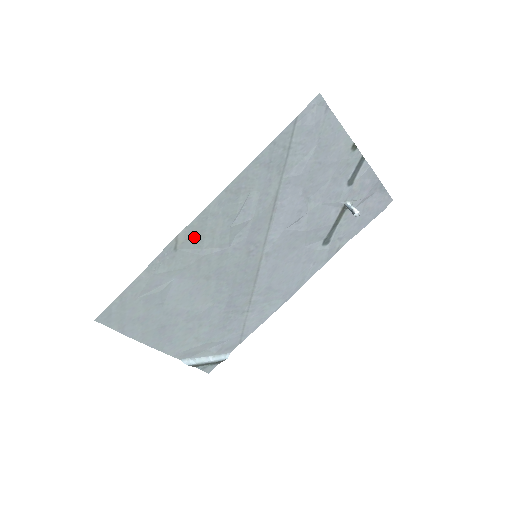
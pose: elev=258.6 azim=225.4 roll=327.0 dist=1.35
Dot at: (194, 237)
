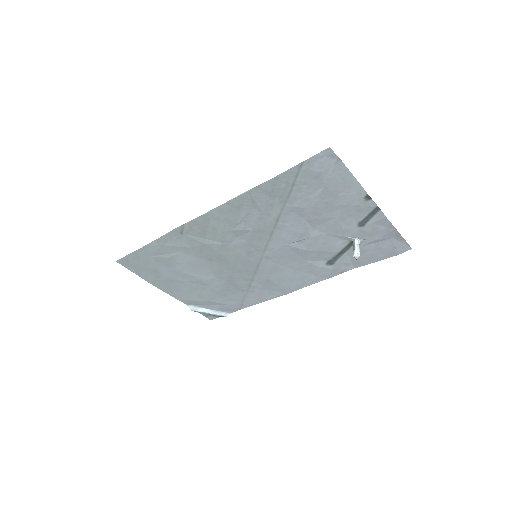
Dot at: (198, 229)
